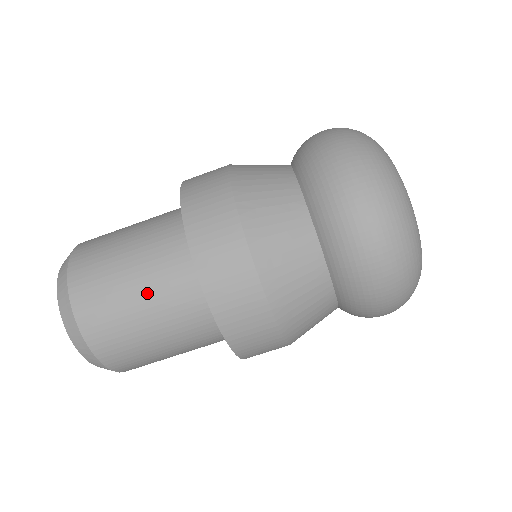
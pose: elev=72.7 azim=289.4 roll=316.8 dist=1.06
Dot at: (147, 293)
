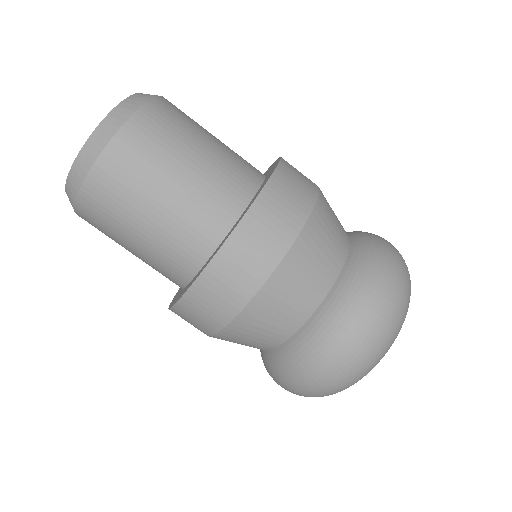
Dot at: (173, 202)
